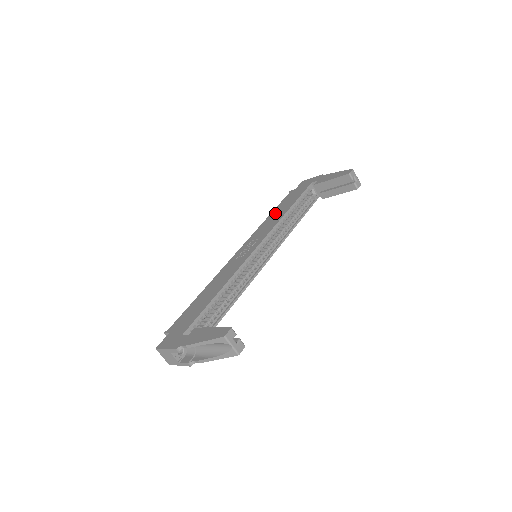
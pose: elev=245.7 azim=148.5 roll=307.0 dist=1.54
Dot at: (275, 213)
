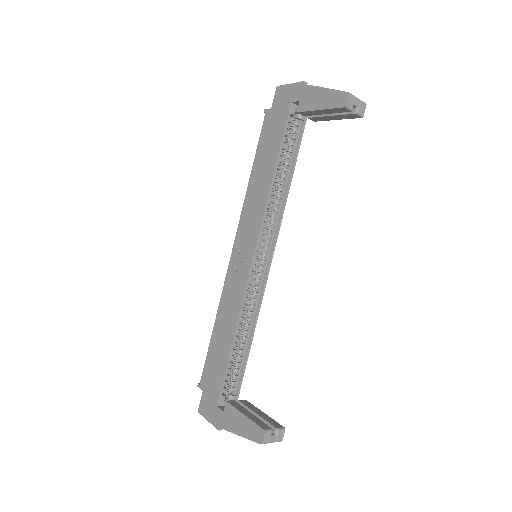
Dot at: (257, 173)
